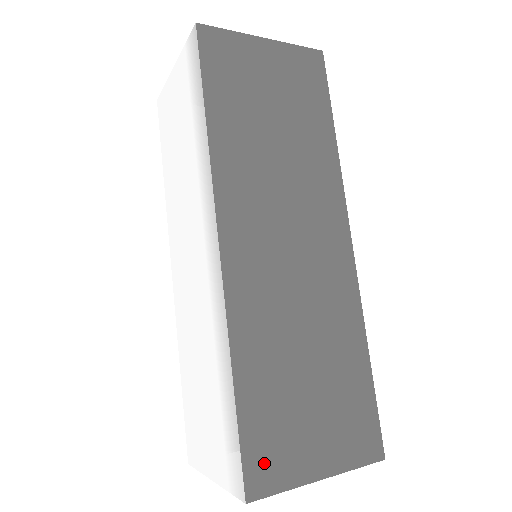
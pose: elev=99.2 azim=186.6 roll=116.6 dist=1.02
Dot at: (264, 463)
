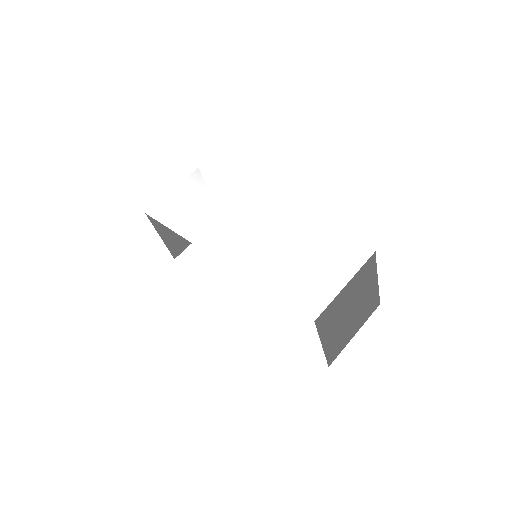
Dot at: occluded
